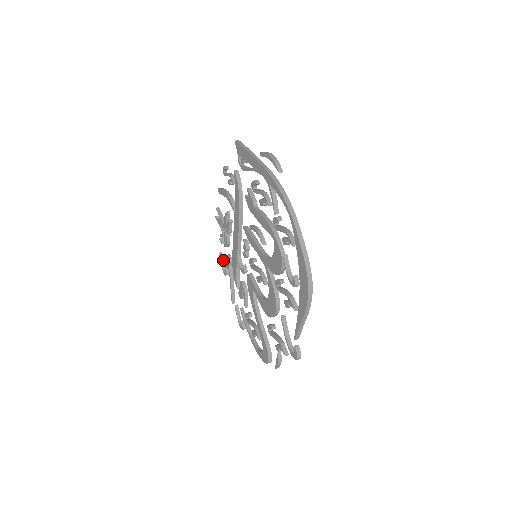
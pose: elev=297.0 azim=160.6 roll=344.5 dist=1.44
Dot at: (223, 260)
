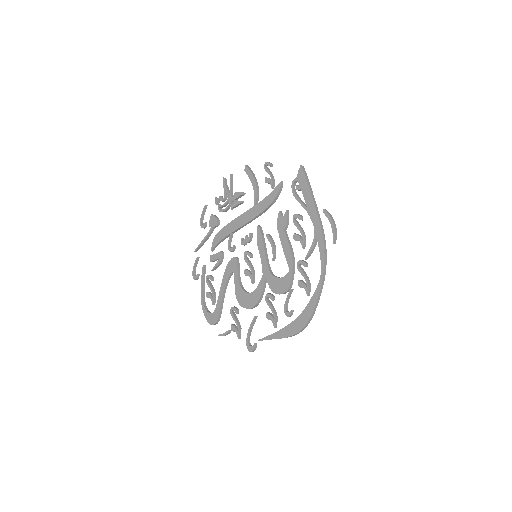
Dot at: occluded
